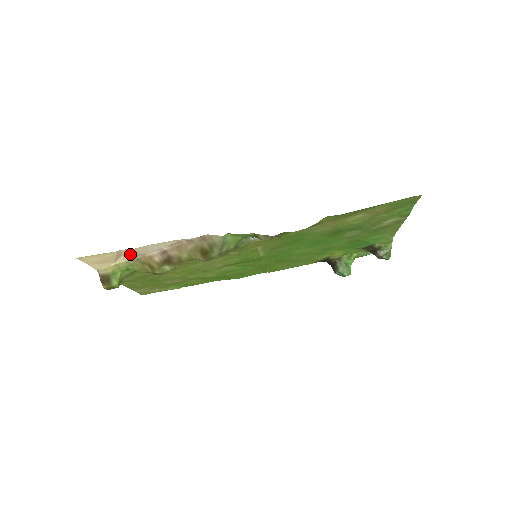
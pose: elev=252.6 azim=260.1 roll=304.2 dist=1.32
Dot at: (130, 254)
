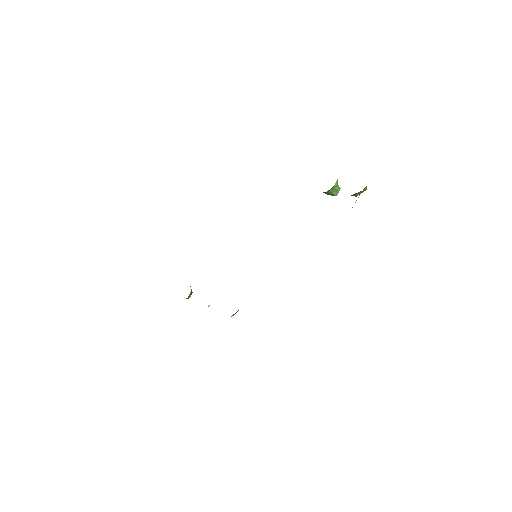
Dot at: occluded
